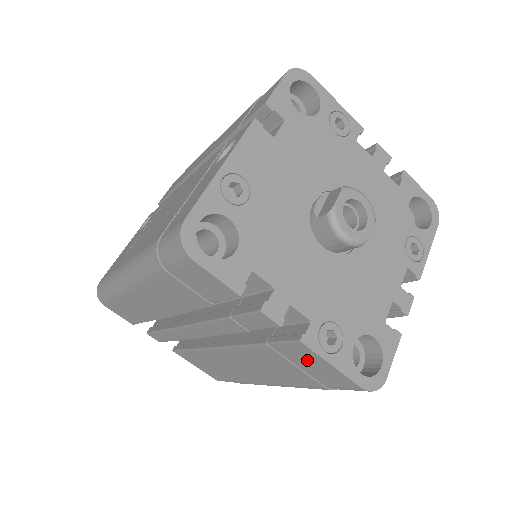
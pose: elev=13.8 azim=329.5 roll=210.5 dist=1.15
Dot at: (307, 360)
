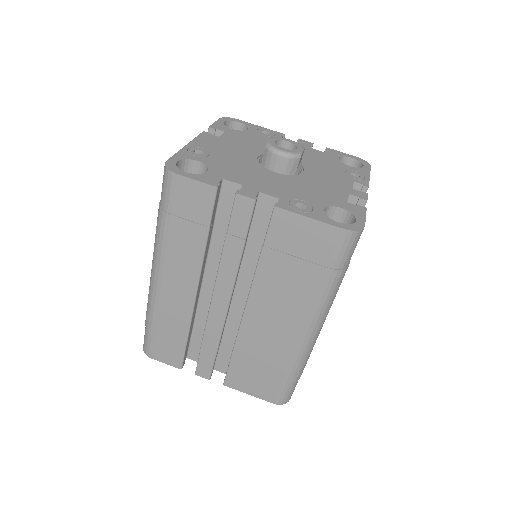
Dot at: (294, 234)
